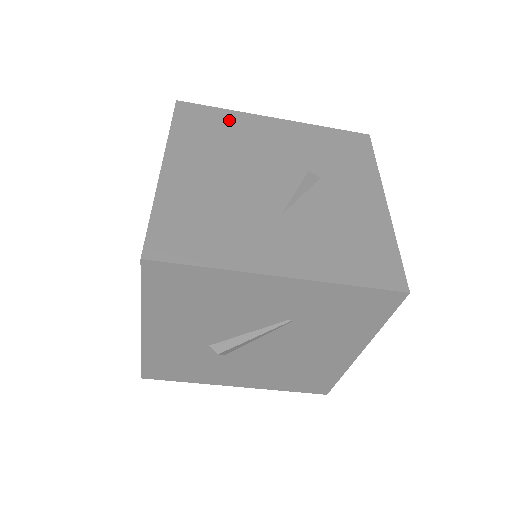
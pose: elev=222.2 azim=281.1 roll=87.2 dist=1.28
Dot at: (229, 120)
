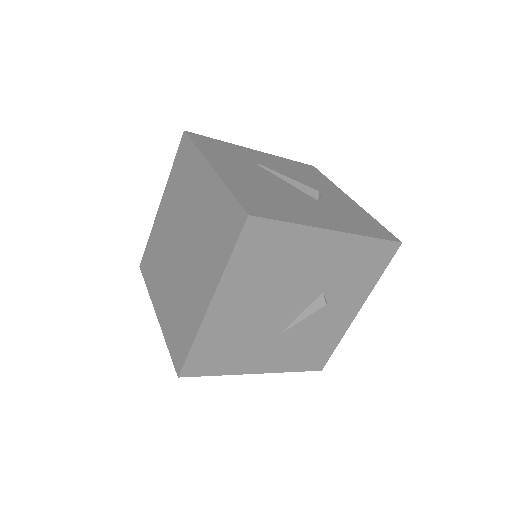
Dot at: (289, 240)
